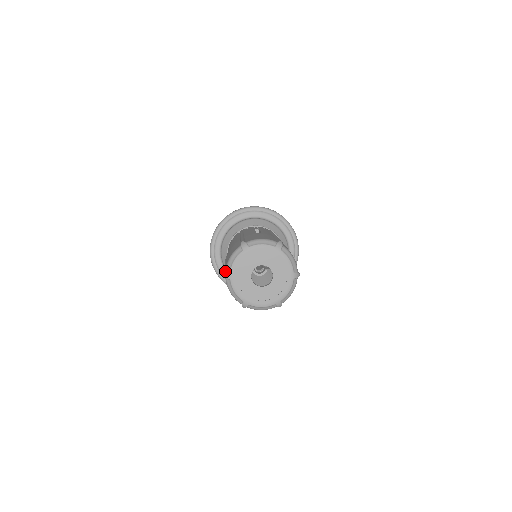
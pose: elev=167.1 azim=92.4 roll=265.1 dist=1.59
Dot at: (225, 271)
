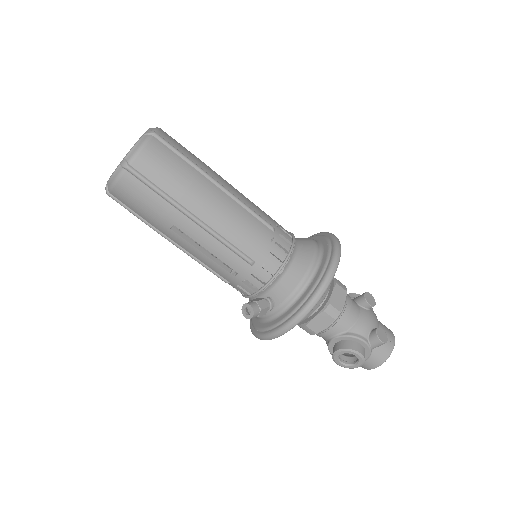
Dot at: occluded
